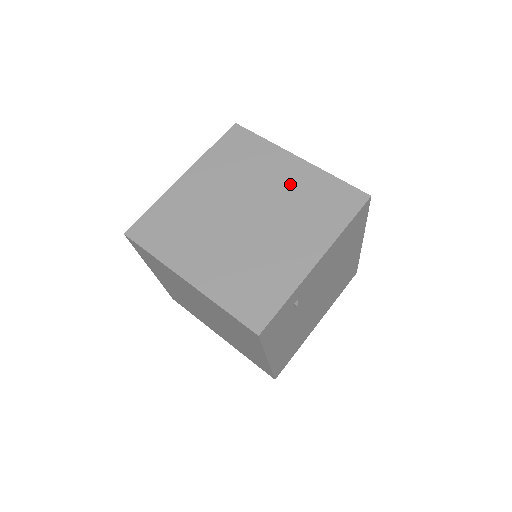
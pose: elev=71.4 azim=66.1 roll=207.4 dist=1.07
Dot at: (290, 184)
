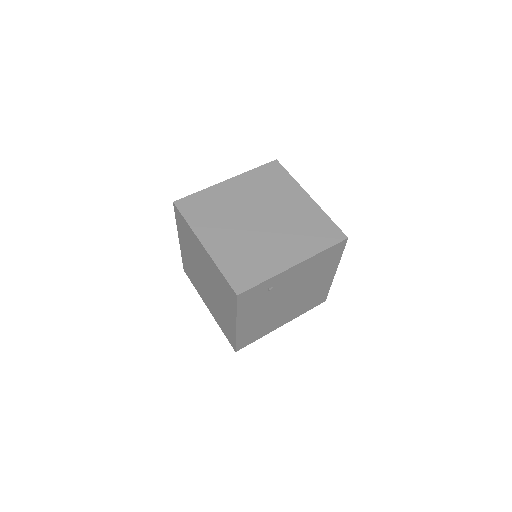
Dot at: (297, 211)
